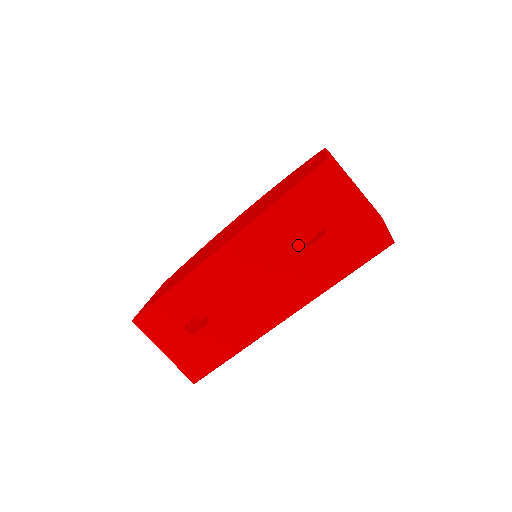
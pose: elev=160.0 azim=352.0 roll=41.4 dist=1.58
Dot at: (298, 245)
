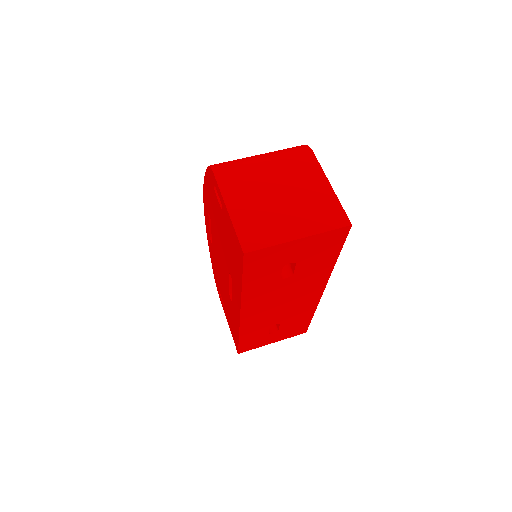
Dot at: (286, 278)
